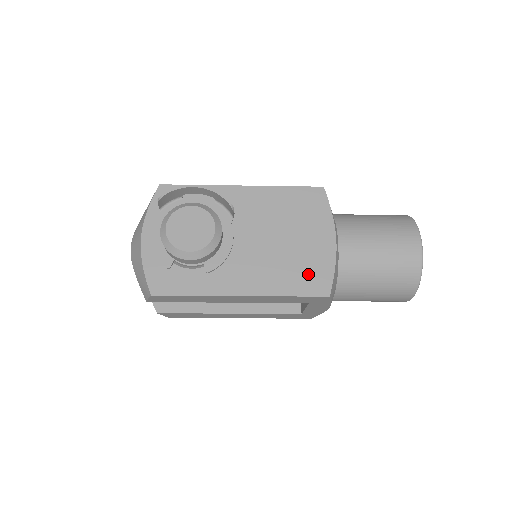
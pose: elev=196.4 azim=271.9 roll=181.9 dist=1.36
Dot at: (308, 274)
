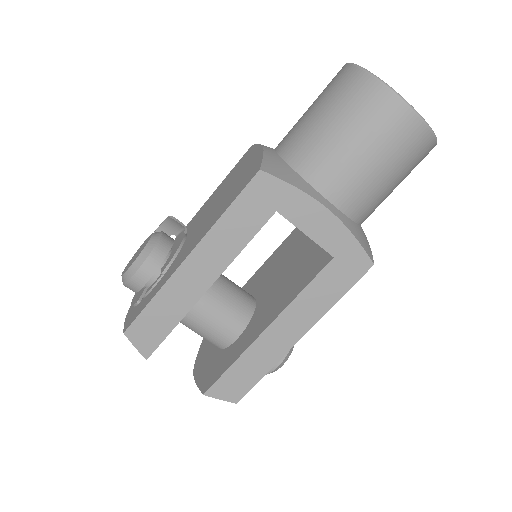
Dot at: (241, 184)
